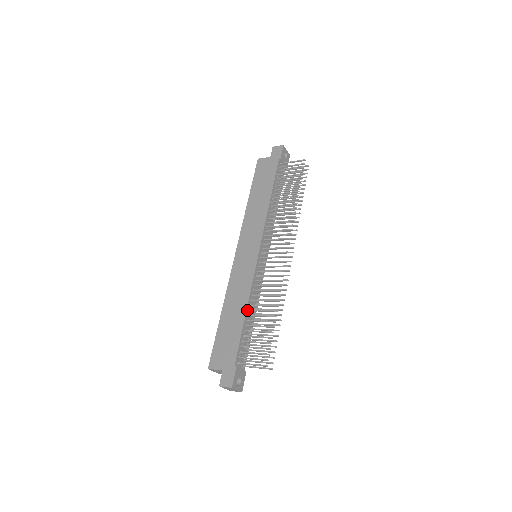
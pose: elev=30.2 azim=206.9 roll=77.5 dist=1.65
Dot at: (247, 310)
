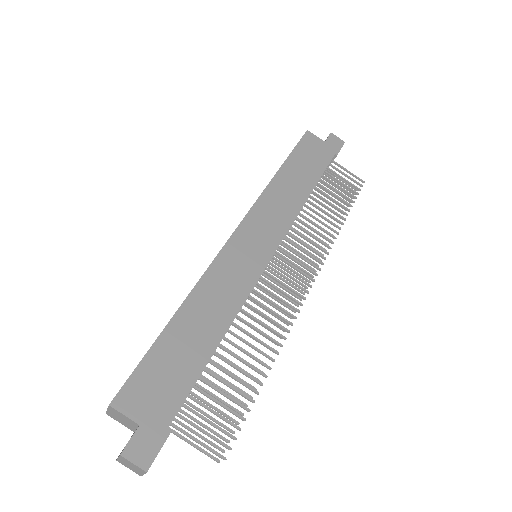
Dot at: (223, 336)
